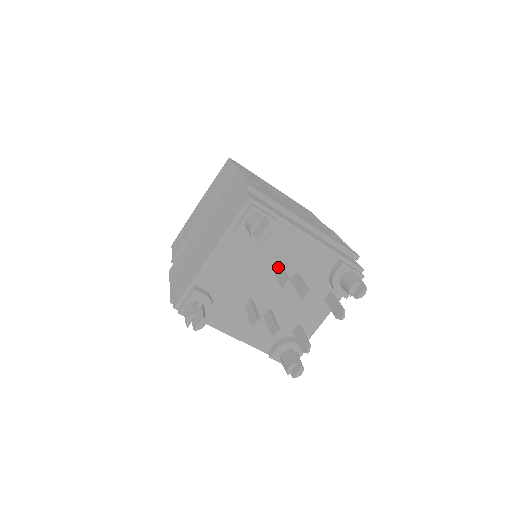
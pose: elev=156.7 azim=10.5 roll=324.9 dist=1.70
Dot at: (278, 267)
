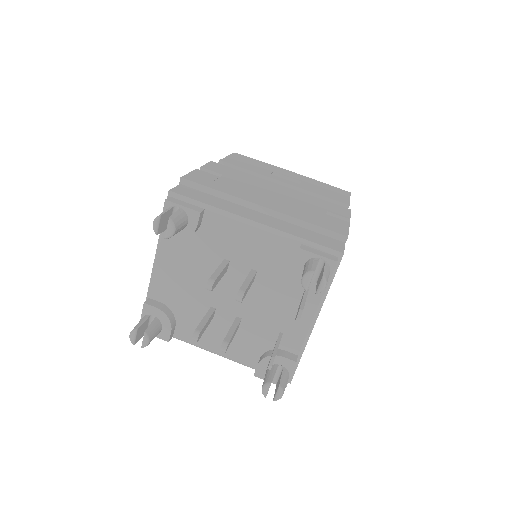
Dot at: (219, 266)
